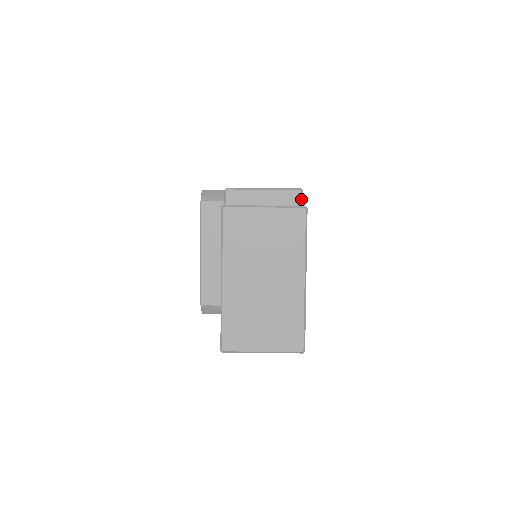
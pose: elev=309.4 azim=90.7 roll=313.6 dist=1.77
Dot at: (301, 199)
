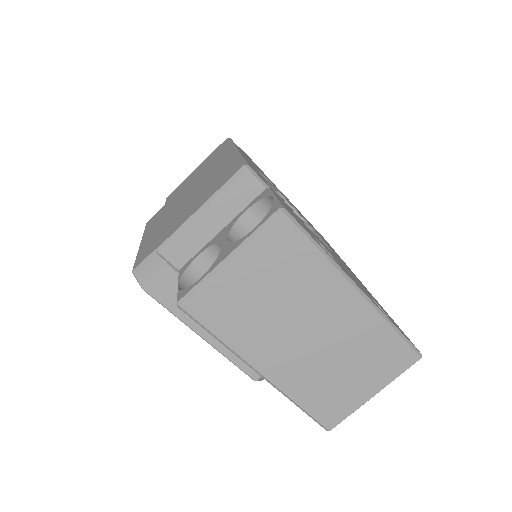
Dot at: (256, 178)
